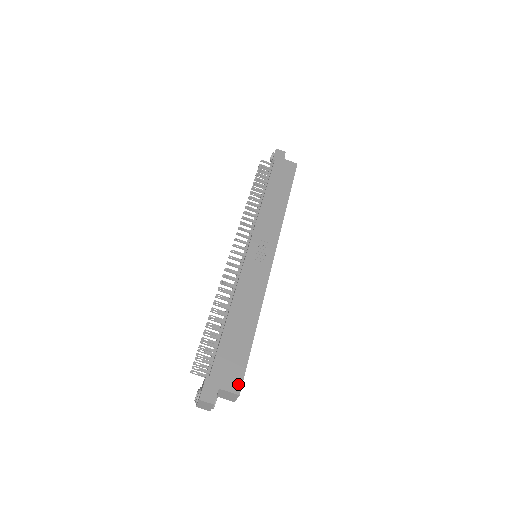
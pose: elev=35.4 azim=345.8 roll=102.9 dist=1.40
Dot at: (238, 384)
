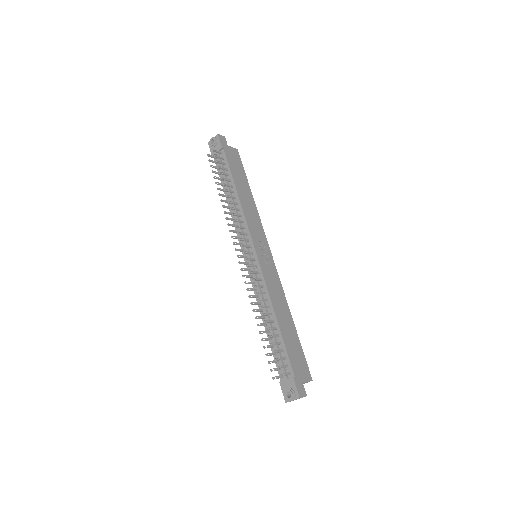
Dot at: (308, 373)
